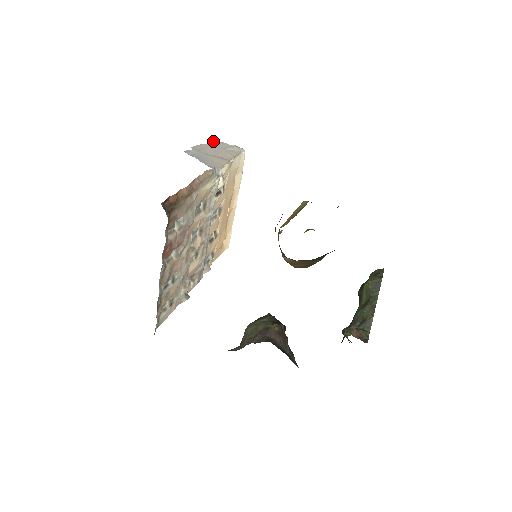
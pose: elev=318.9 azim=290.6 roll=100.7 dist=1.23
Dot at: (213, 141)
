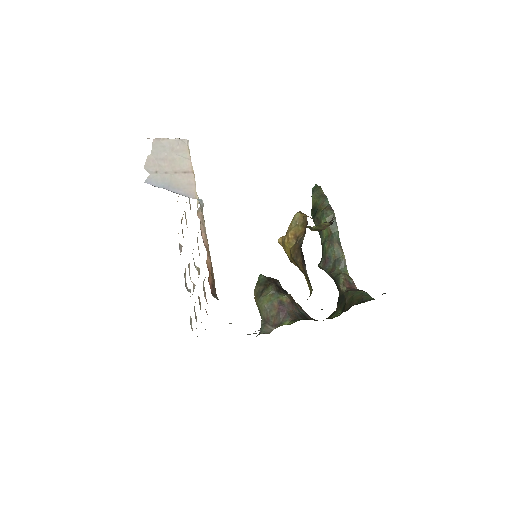
Dot at: (152, 142)
